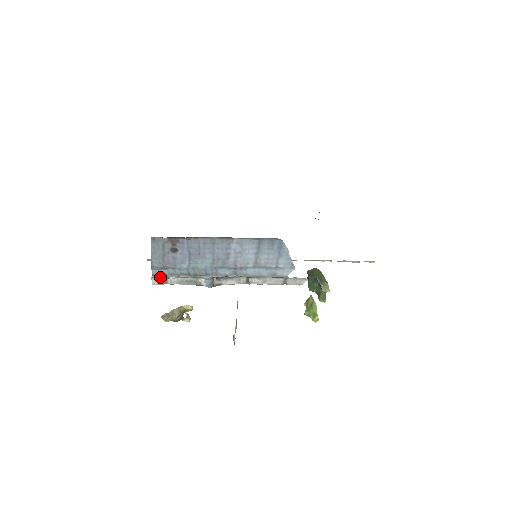
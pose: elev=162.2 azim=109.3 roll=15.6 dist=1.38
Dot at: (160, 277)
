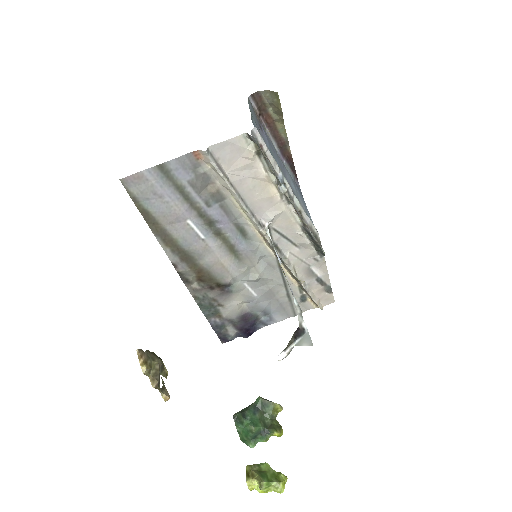
Dot at: occluded
